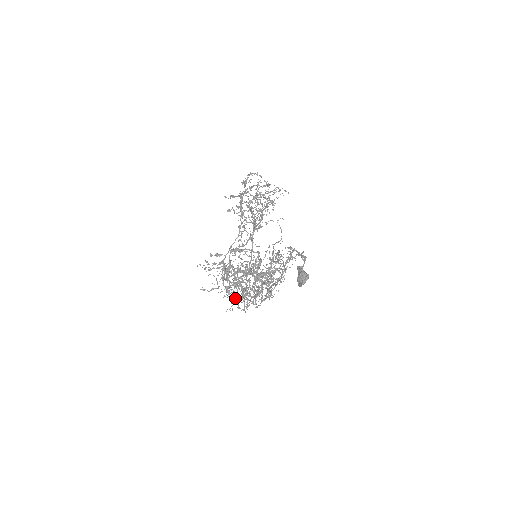
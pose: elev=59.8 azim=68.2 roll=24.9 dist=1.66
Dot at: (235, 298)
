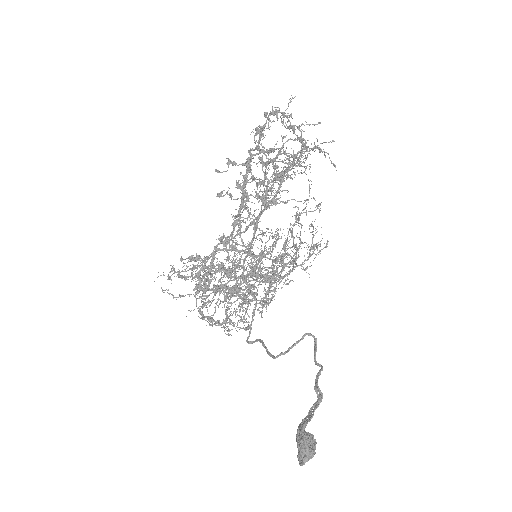
Dot at: (211, 325)
